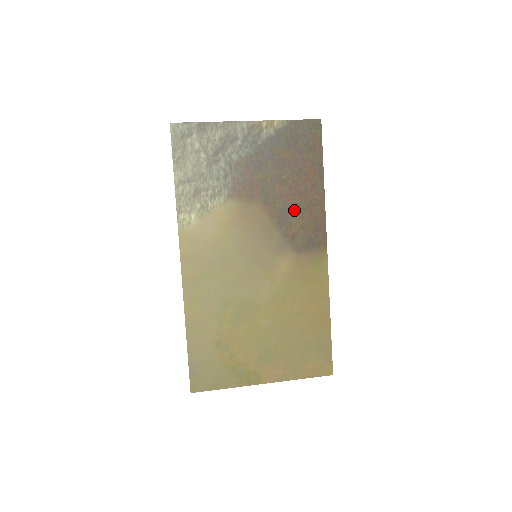
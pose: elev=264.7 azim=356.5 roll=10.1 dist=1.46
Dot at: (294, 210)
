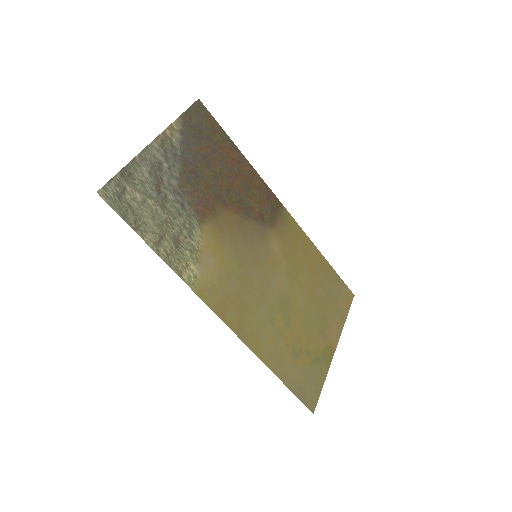
Dot at: (245, 193)
